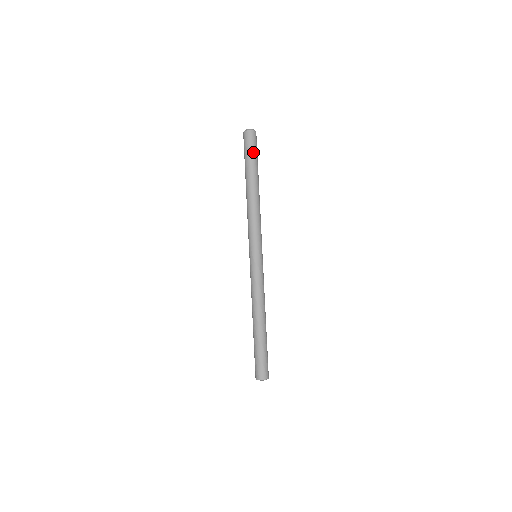
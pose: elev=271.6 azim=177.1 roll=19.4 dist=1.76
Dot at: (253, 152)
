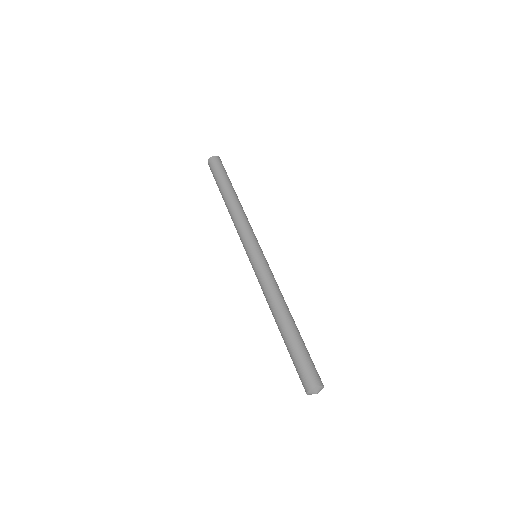
Dot at: (222, 170)
